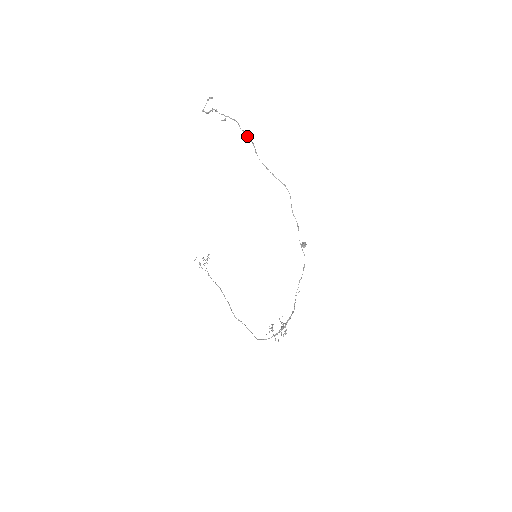
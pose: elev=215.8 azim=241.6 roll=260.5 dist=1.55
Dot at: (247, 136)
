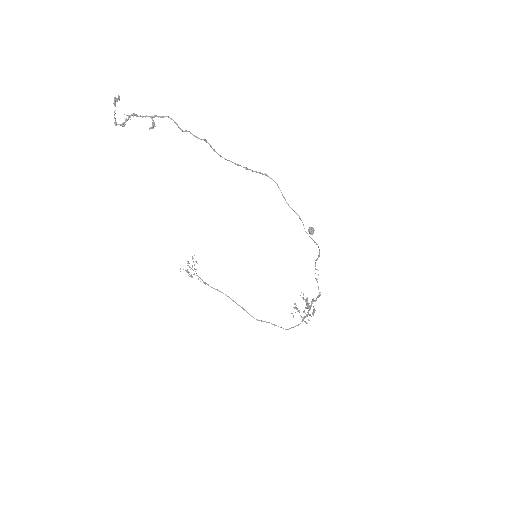
Dot at: (194, 136)
